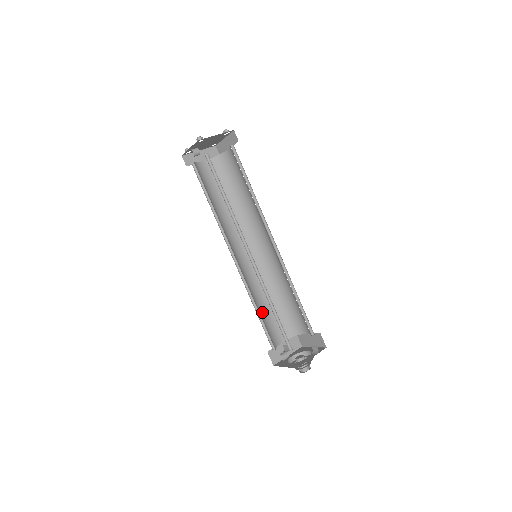
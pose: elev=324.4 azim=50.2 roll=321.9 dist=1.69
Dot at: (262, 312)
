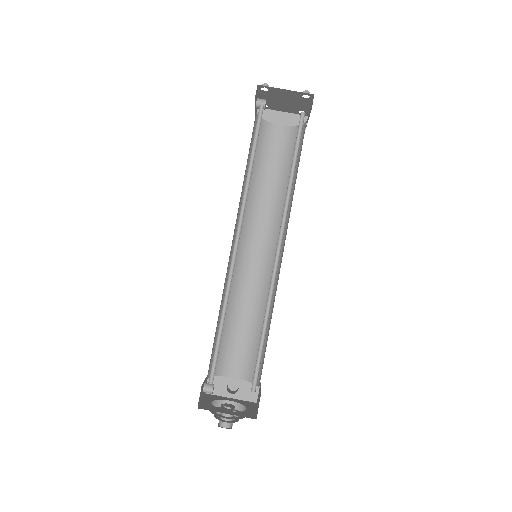
Dot at: (231, 326)
